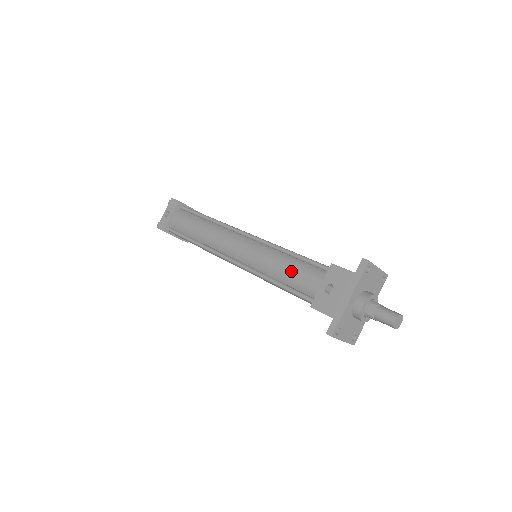
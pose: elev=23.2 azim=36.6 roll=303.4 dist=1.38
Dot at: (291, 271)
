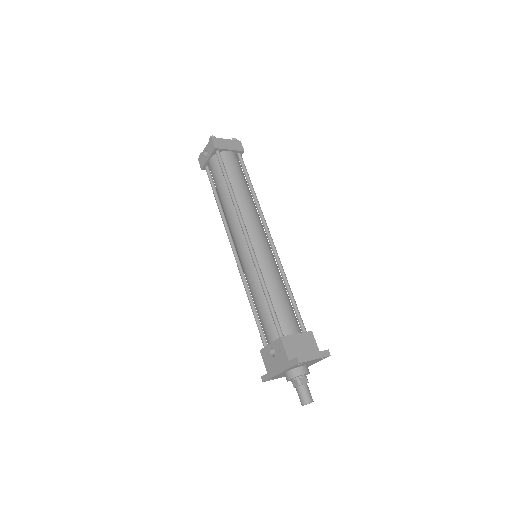
Dot at: (260, 311)
